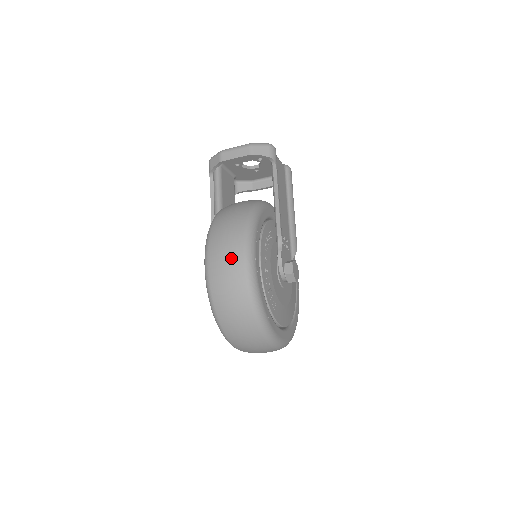
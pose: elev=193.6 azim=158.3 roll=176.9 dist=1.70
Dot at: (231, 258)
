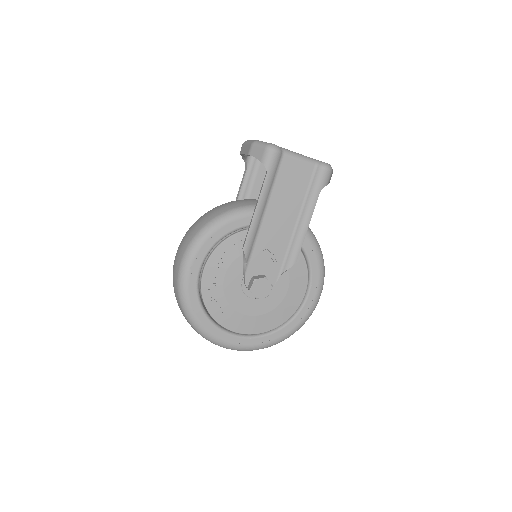
Dot at: (177, 258)
